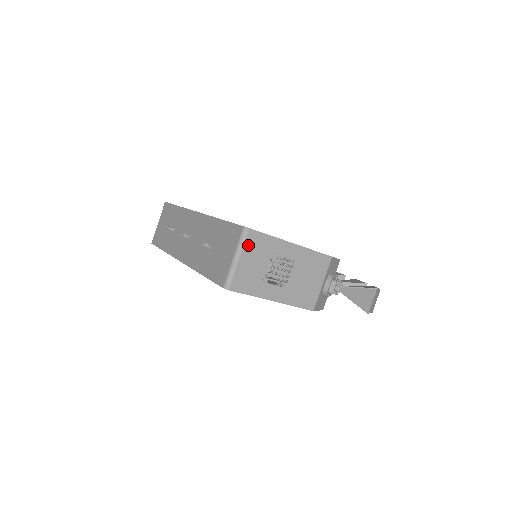
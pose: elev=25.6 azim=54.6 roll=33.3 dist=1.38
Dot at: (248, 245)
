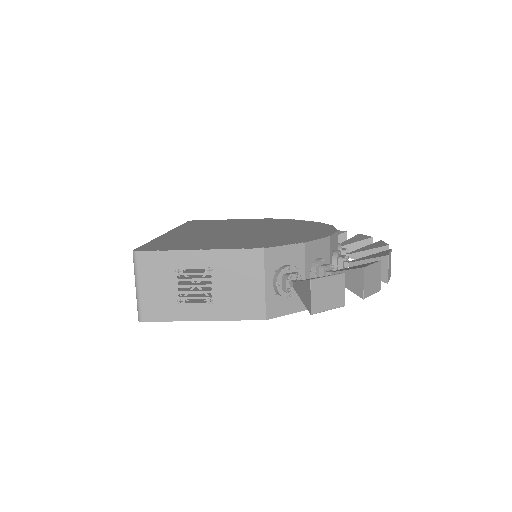
Dot at: (143, 269)
